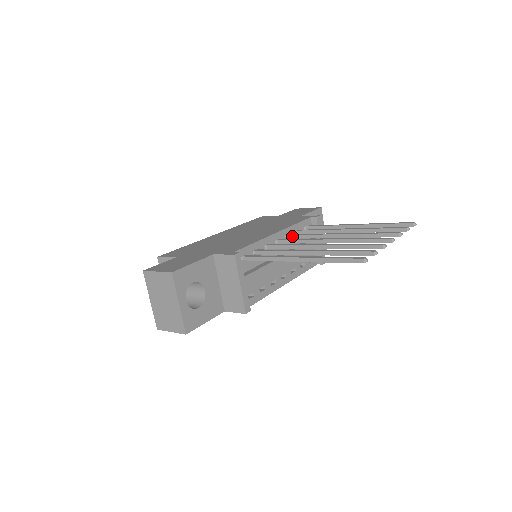
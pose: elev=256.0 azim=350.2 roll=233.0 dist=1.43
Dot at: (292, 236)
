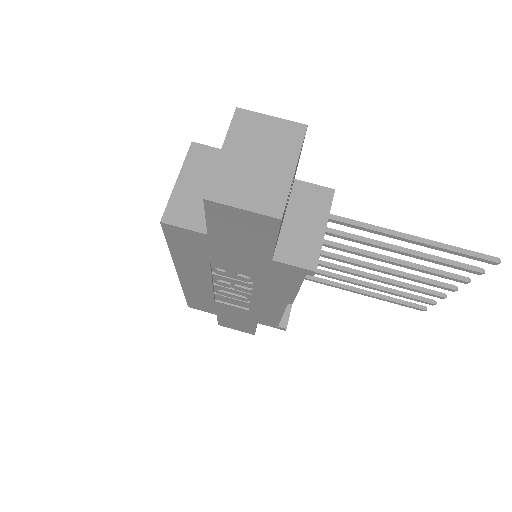
Dot at: occluded
